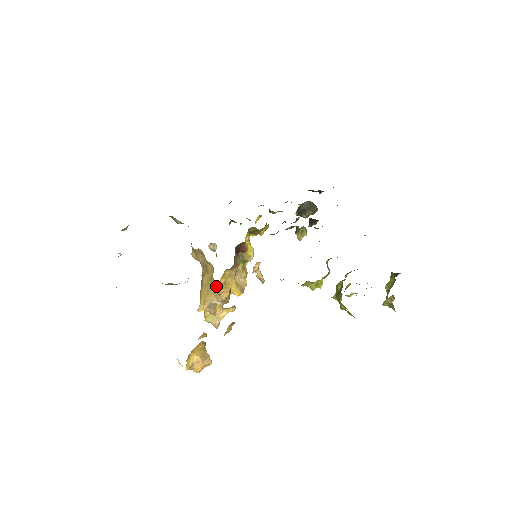
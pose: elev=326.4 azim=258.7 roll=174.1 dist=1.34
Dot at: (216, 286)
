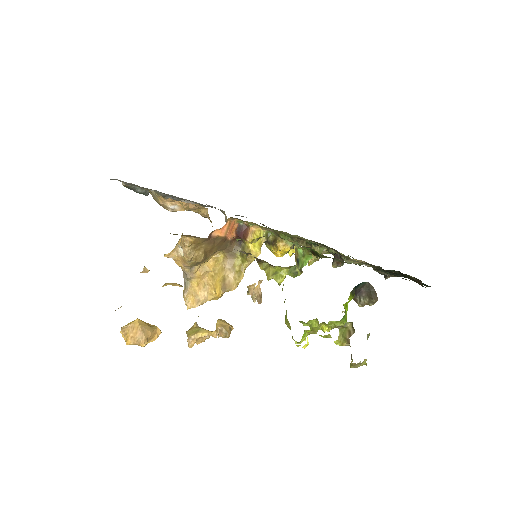
Dot at: (230, 329)
